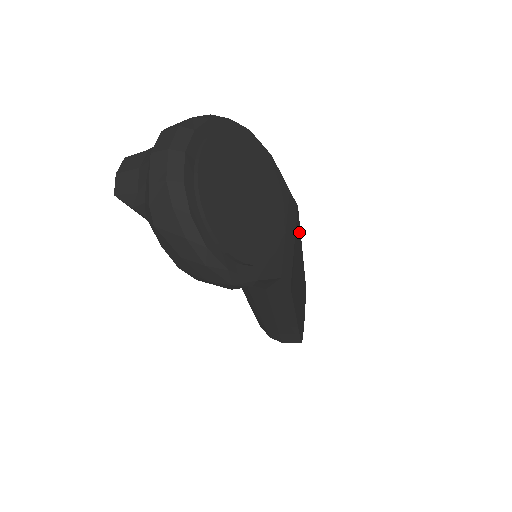
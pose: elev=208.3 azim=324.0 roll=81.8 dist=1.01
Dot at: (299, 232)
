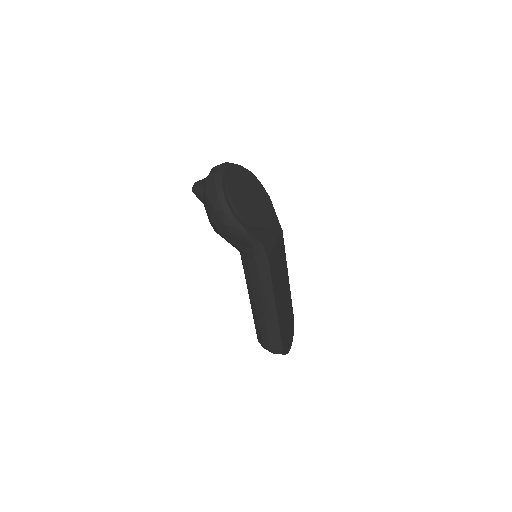
Dot at: (284, 252)
